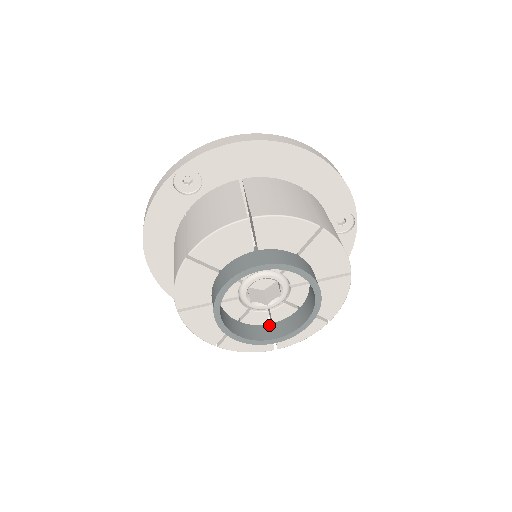
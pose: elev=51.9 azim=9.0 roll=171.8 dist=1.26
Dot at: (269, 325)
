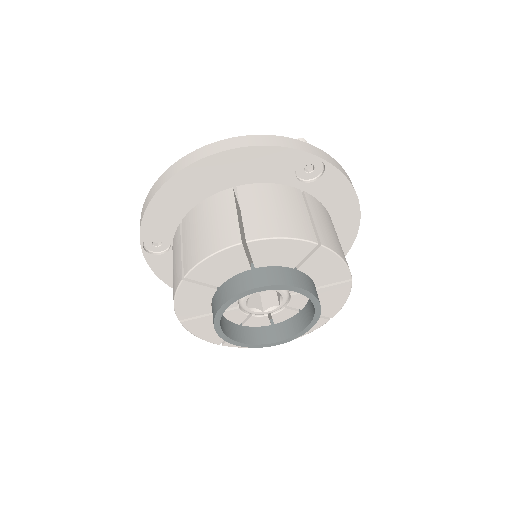
Dot at: (299, 313)
